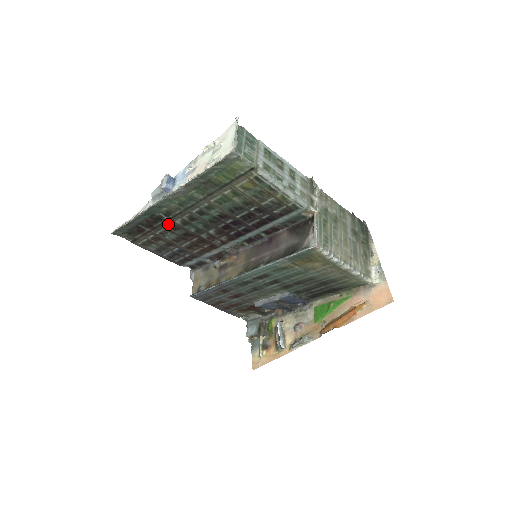
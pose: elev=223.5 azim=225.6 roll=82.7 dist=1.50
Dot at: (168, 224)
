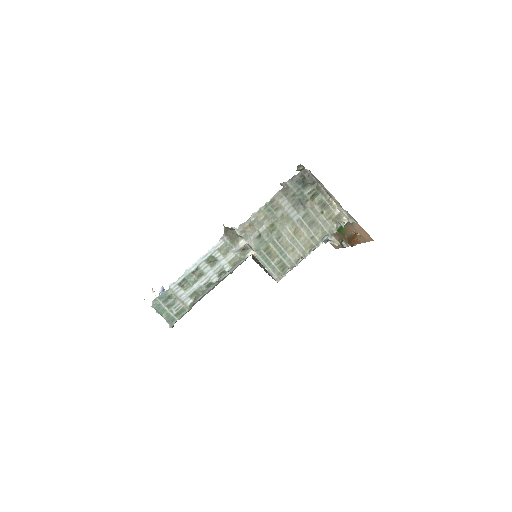
Dot at: occluded
